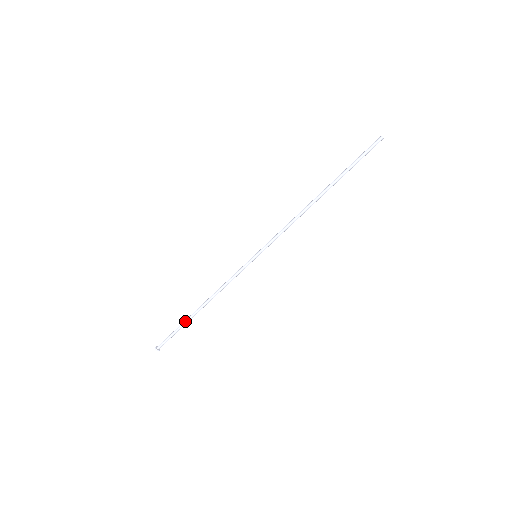
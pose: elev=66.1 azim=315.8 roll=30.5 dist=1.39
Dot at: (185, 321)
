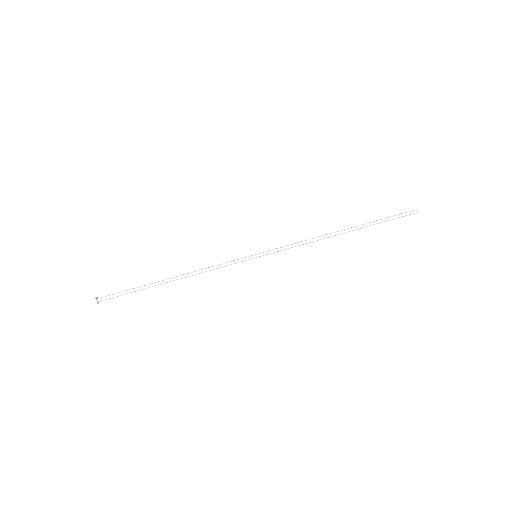
Dot at: (146, 285)
